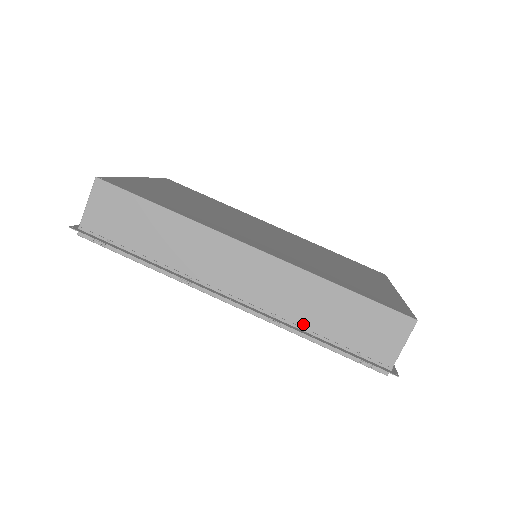
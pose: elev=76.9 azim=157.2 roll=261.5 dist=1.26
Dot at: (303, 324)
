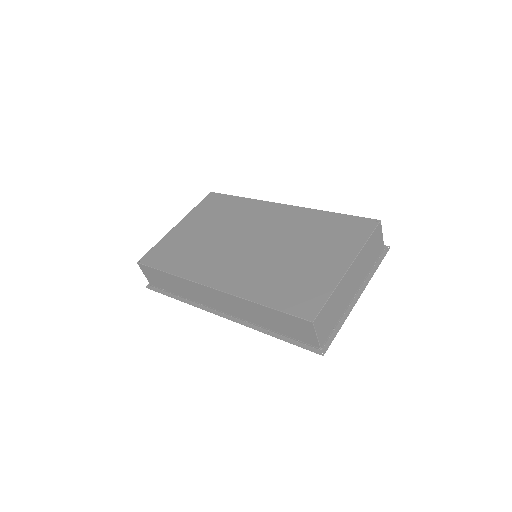
Dot at: (261, 325)
